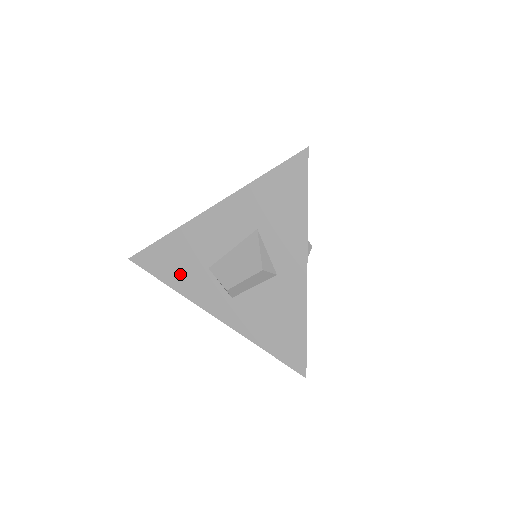
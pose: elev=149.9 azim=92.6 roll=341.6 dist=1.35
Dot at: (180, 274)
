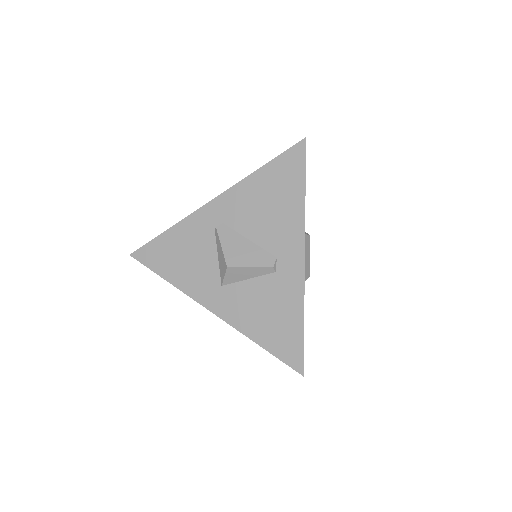
Dot at: occluded
